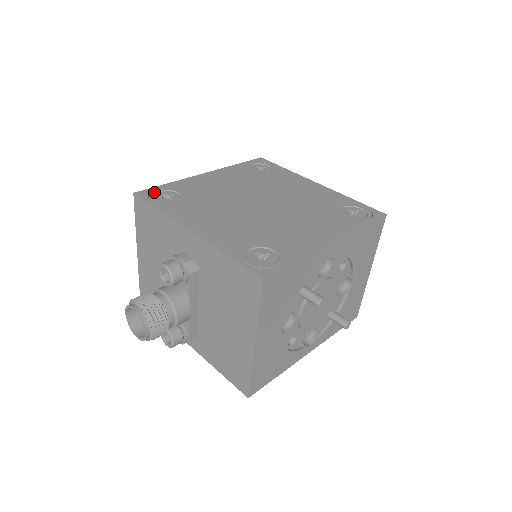
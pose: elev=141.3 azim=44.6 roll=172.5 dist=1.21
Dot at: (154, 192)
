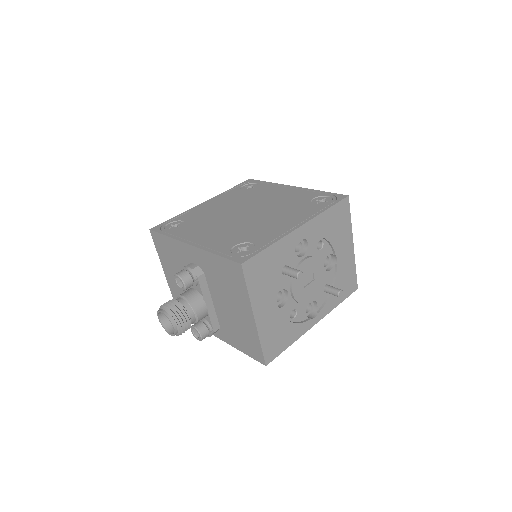
Dot at: (164, 225)
